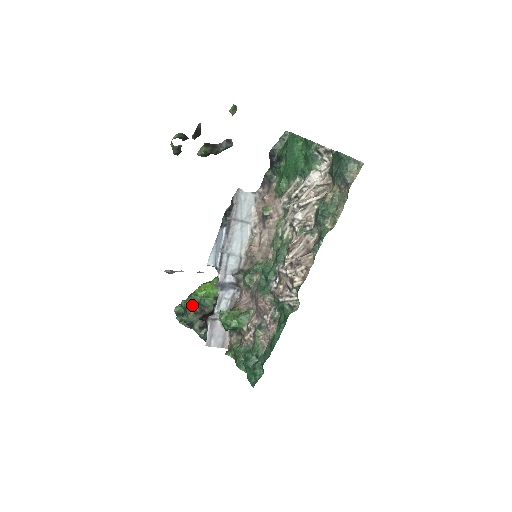
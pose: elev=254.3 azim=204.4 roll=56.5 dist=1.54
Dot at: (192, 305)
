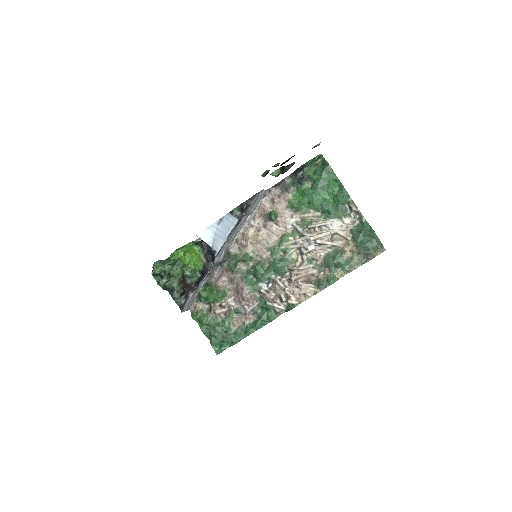
Dot at: (180, 276)
